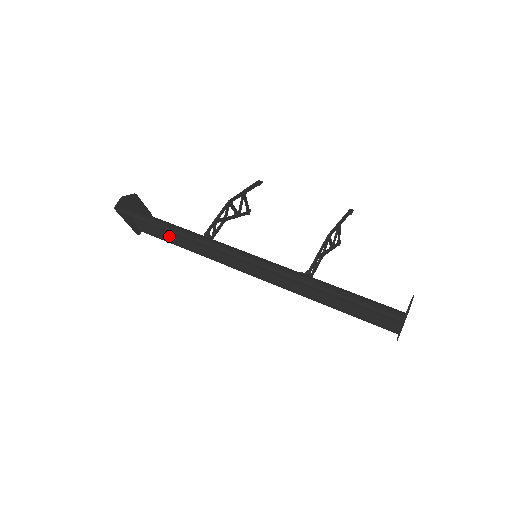
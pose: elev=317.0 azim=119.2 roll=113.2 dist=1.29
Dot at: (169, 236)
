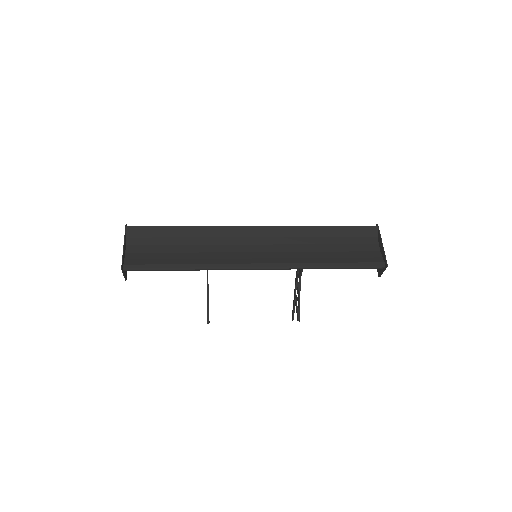
Dot at: (167, 257)
